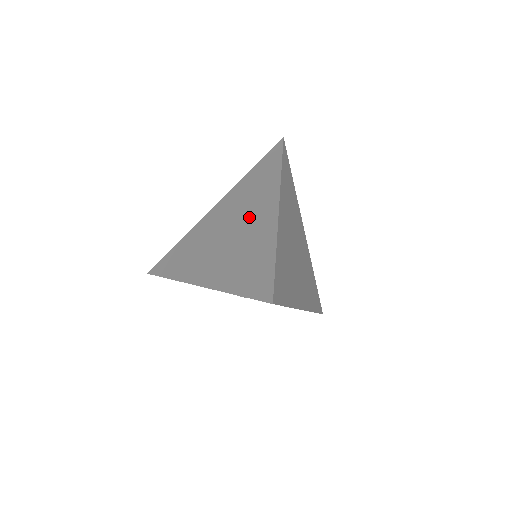
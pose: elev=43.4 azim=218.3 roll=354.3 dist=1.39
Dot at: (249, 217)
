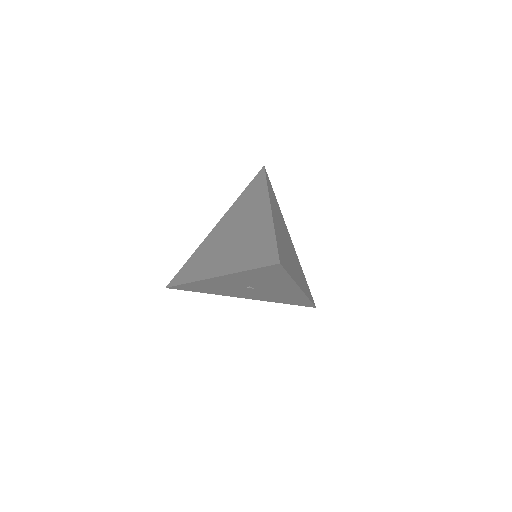
Dot at: (248, 221)
